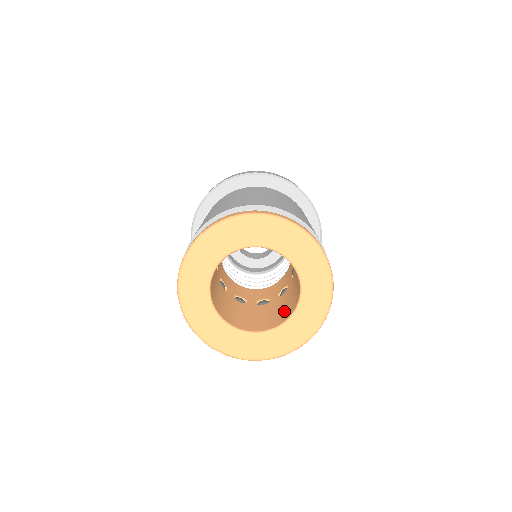
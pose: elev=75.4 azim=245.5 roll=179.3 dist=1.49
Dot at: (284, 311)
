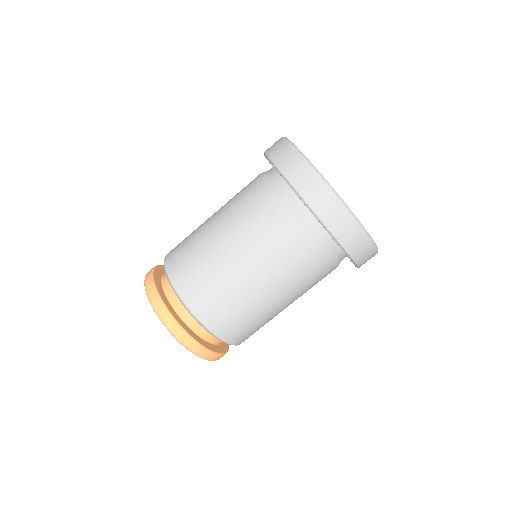
Dot at: occluded
